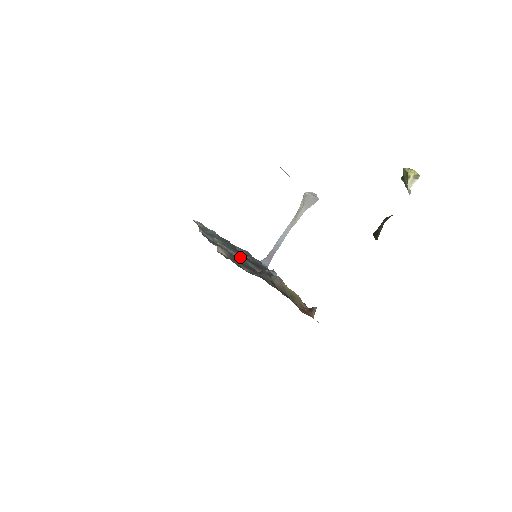
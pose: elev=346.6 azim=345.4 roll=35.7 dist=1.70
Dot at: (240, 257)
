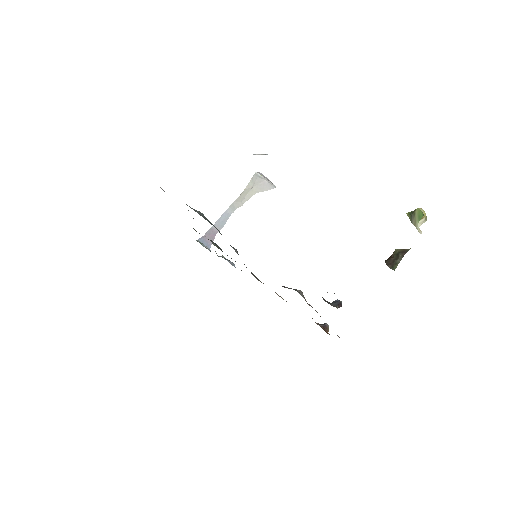
Dot at: (238, 254)
